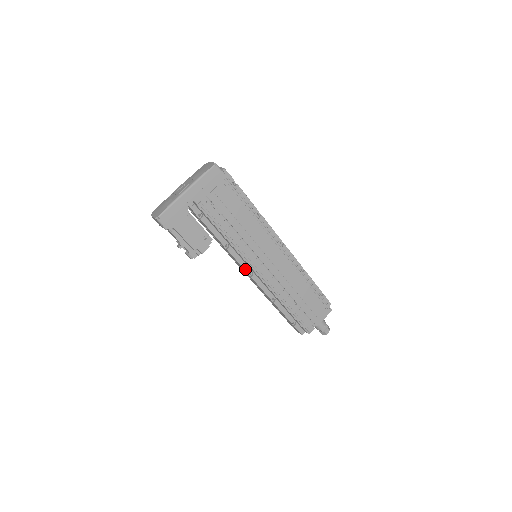
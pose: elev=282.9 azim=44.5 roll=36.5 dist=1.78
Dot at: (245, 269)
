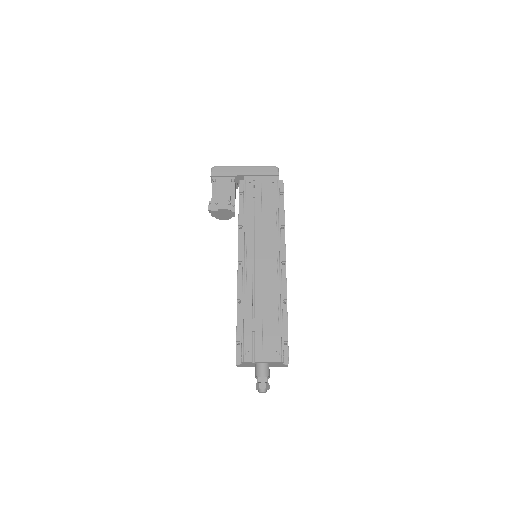
Dot at: (239, 255)
